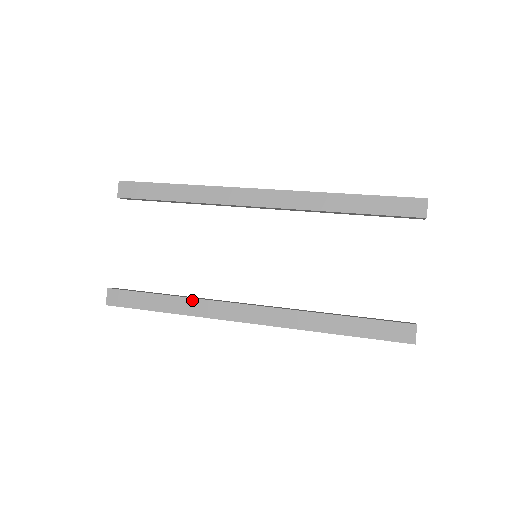
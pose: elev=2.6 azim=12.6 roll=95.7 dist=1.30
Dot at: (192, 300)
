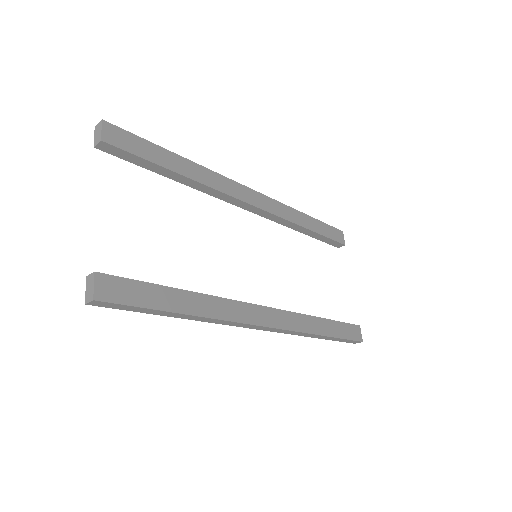
Dot at: (213, 298)
